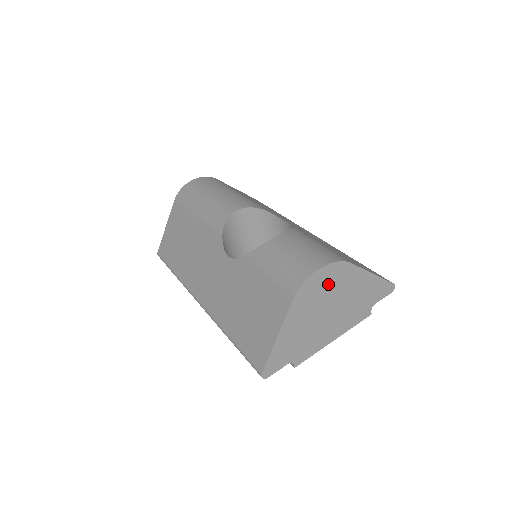
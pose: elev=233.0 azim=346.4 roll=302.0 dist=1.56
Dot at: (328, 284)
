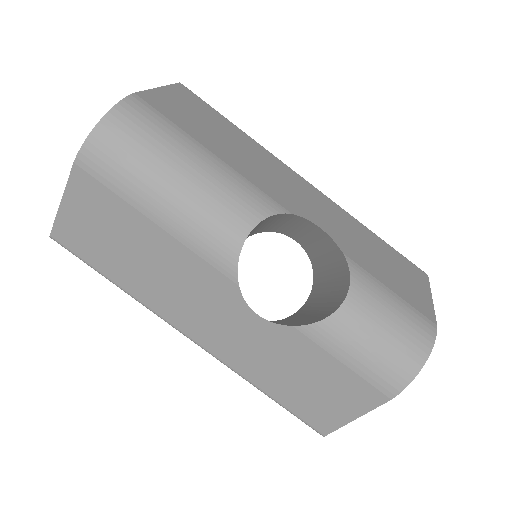
Dot at: occluded
